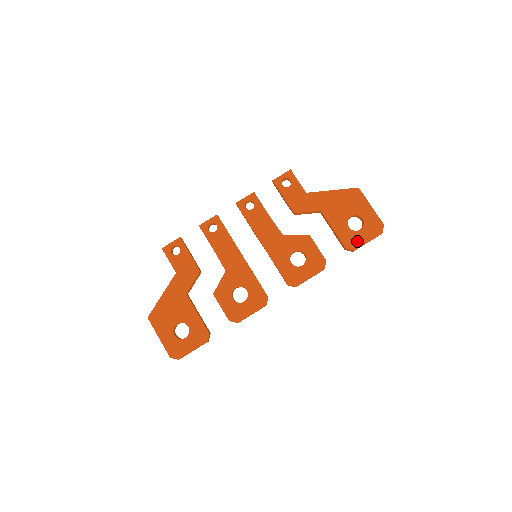
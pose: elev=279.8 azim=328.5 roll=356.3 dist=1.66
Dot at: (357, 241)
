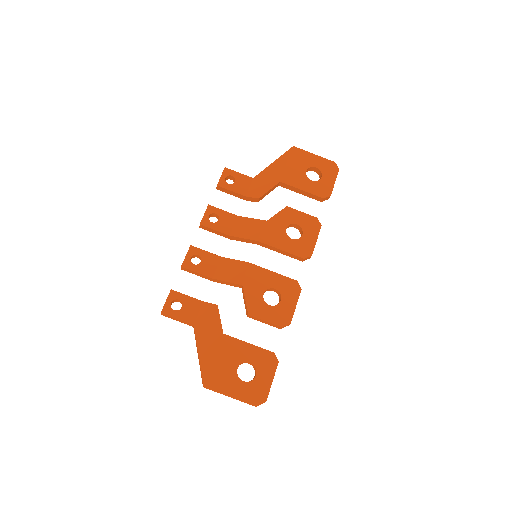
Dot at: (327, 187)
